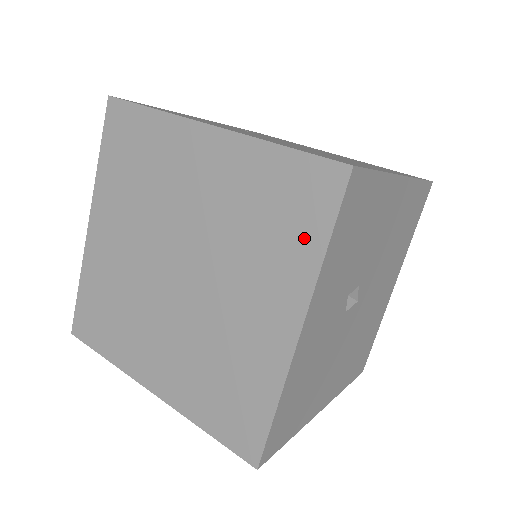
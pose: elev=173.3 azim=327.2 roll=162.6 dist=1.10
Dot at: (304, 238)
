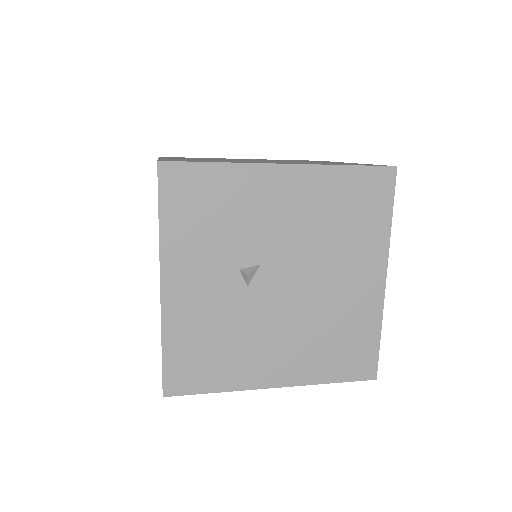
Dot at: occluded
